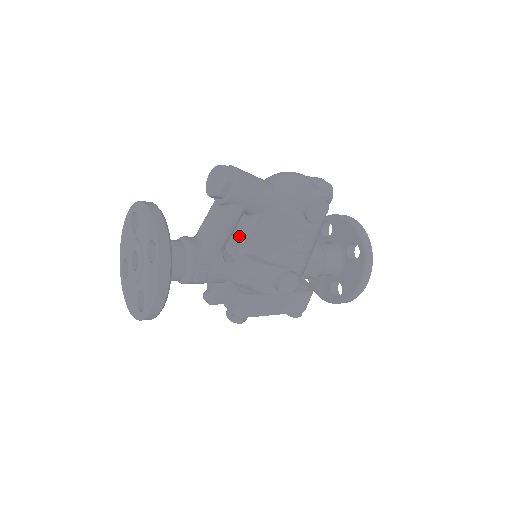
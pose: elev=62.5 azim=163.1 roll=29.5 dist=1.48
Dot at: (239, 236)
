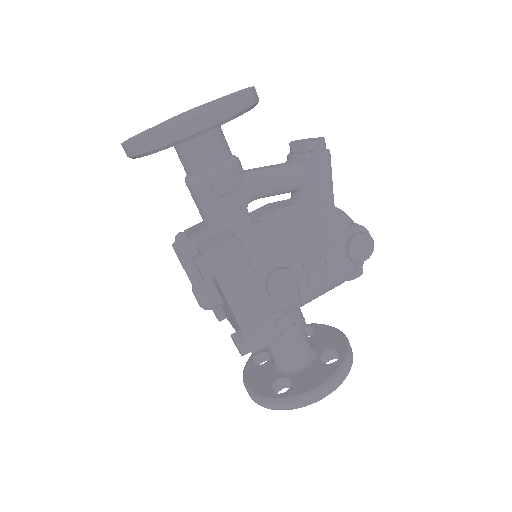
Dot at: (272, 209)
